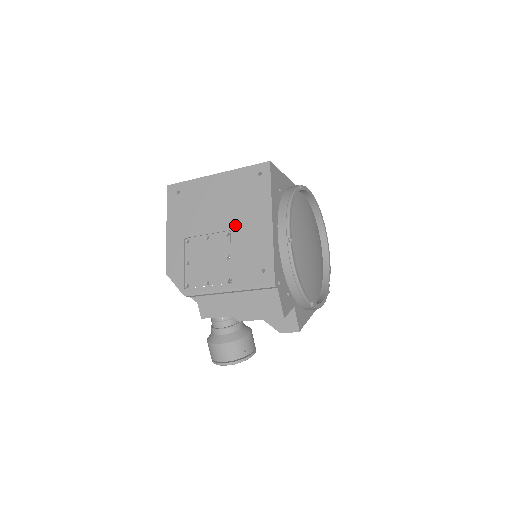
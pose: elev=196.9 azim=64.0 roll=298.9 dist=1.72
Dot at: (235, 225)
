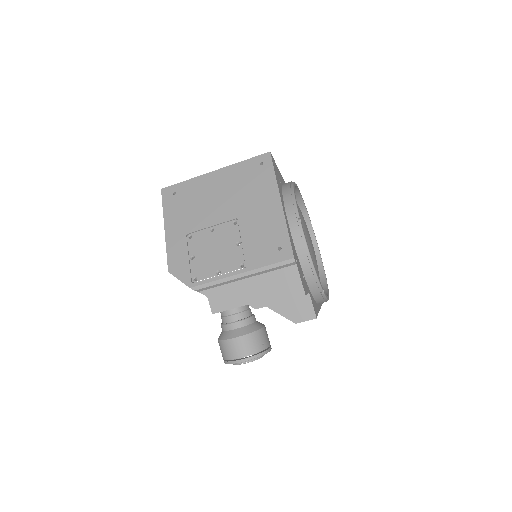
Dot at: (242, 212)
